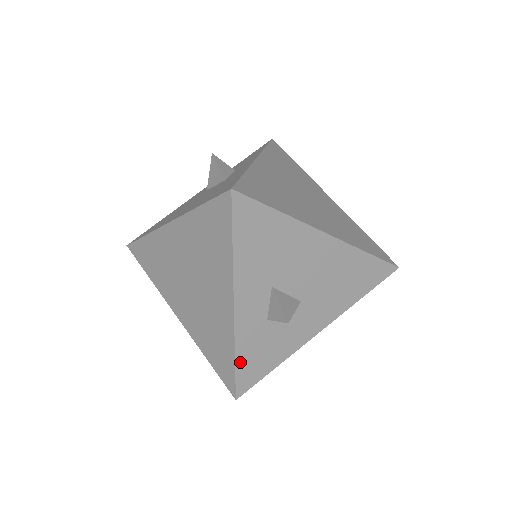
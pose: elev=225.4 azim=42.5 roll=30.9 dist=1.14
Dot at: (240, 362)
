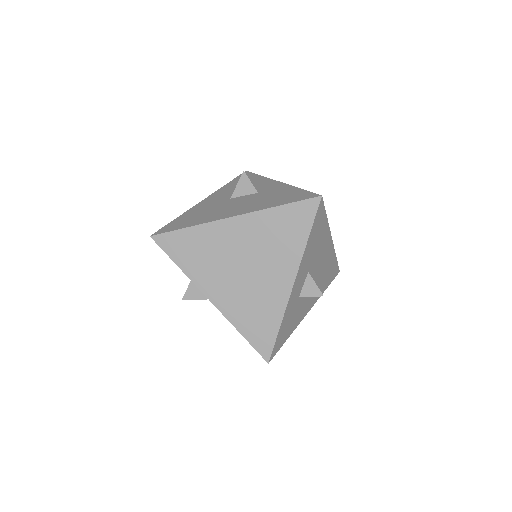
Dot at: (280, 330)
